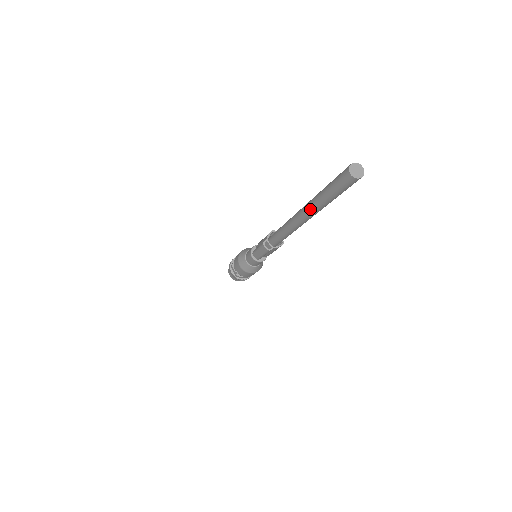
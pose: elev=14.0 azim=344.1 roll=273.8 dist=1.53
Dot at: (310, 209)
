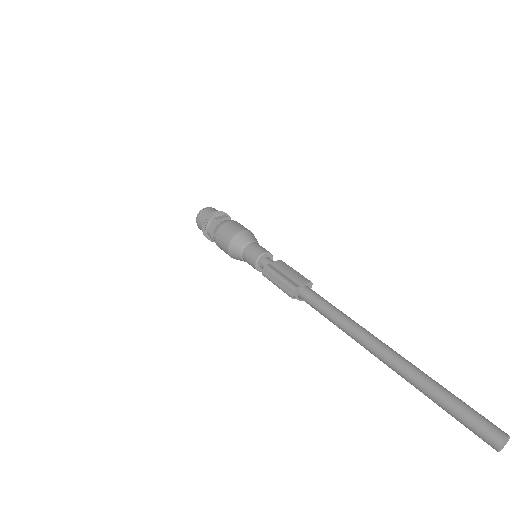
Dot at: (402, 371)
